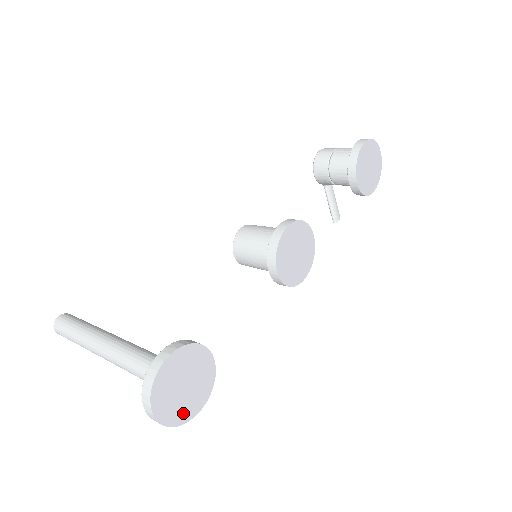
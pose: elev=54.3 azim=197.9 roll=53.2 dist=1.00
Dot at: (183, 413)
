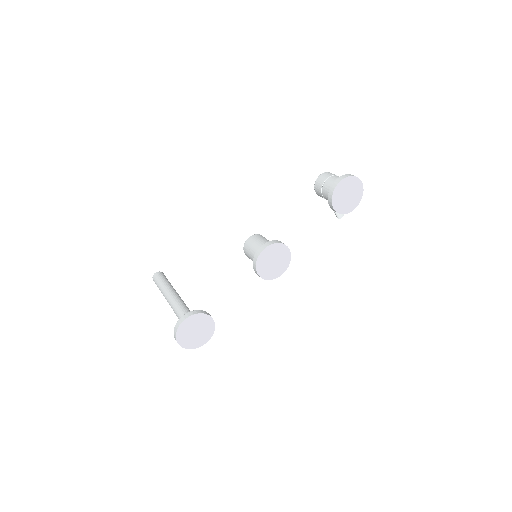
Dot at: (196, 343)
